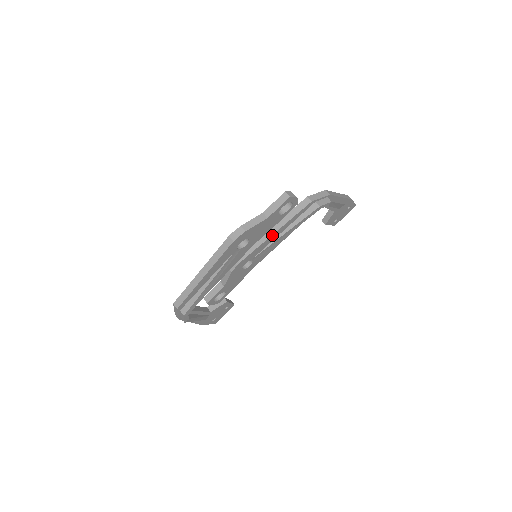
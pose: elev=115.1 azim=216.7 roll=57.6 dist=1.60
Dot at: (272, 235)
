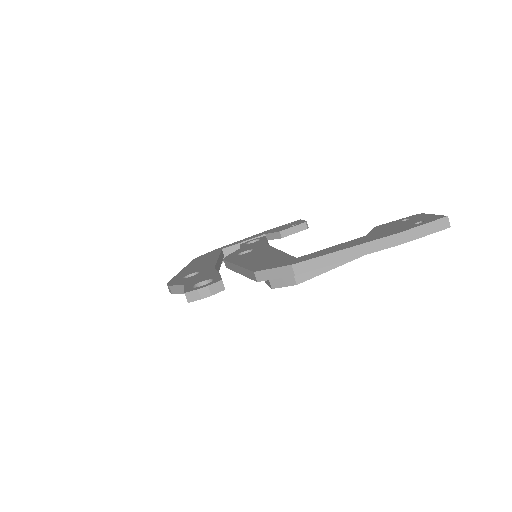
Dot at: occluded
